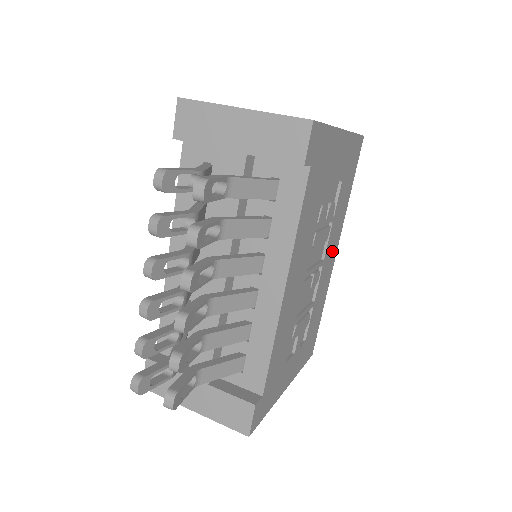
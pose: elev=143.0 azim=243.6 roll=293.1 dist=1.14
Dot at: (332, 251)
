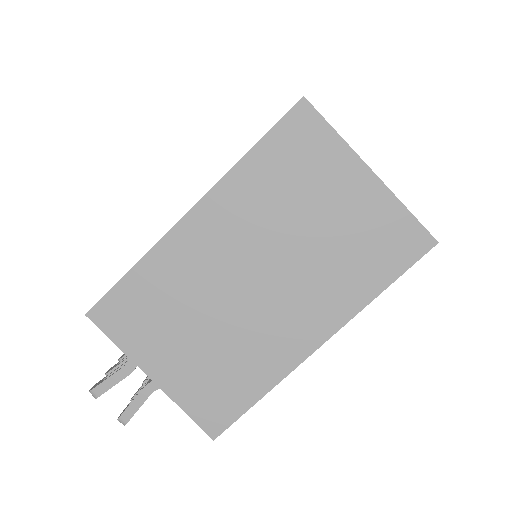
Dot at: occluded
